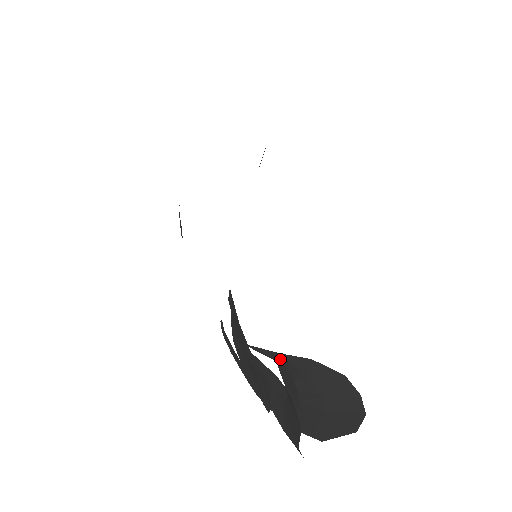
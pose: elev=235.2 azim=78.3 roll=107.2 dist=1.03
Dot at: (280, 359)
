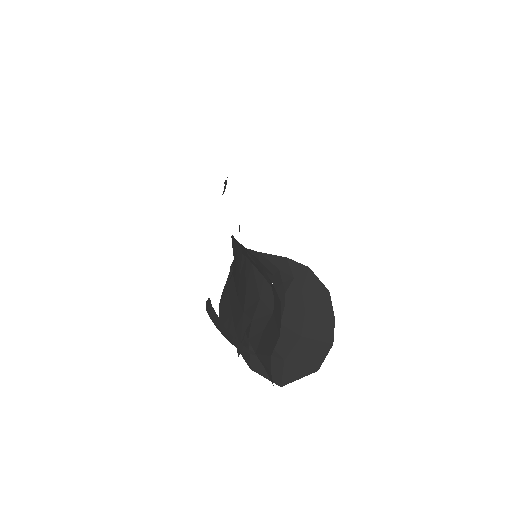
Dot at: (283, 266)
